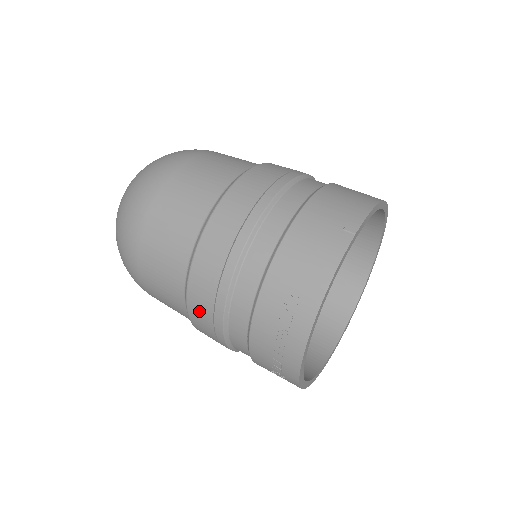
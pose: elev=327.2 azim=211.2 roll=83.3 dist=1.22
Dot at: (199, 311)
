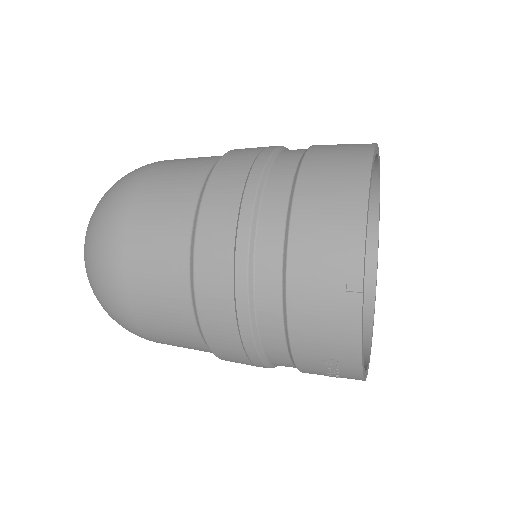
Dot at: occluded
